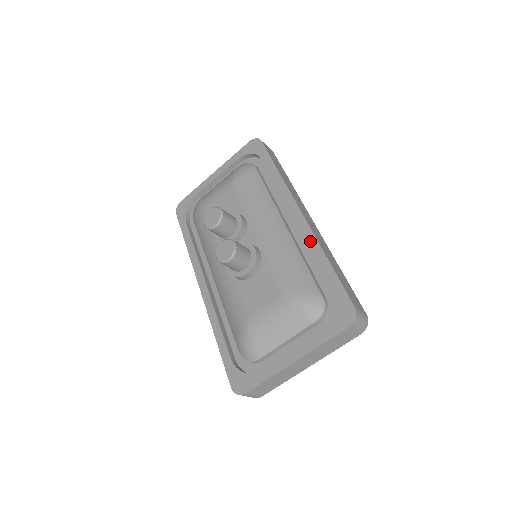
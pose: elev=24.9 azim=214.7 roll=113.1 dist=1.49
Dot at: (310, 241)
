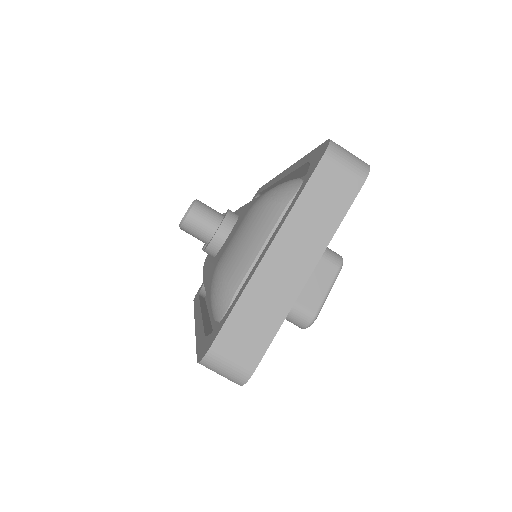
Dot at: (289, 171)
